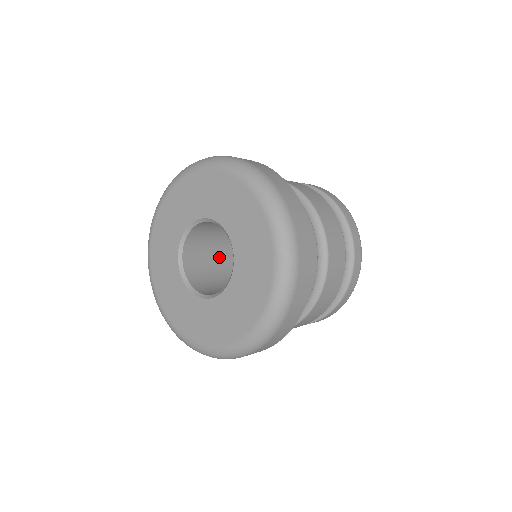
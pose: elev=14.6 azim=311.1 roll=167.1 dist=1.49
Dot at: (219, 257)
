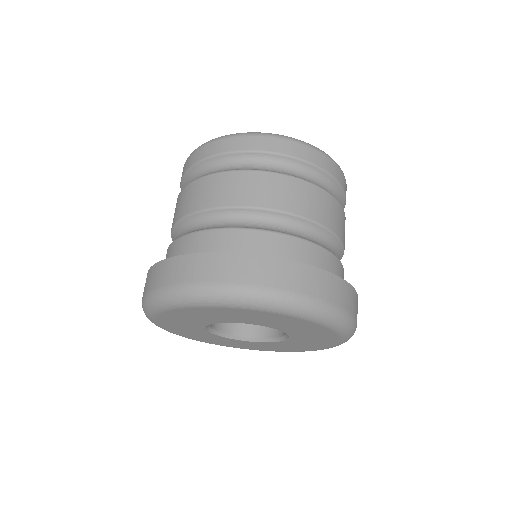
Dot at: occluded
